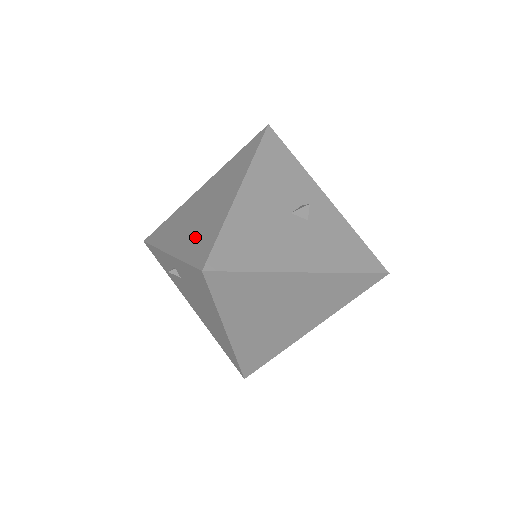
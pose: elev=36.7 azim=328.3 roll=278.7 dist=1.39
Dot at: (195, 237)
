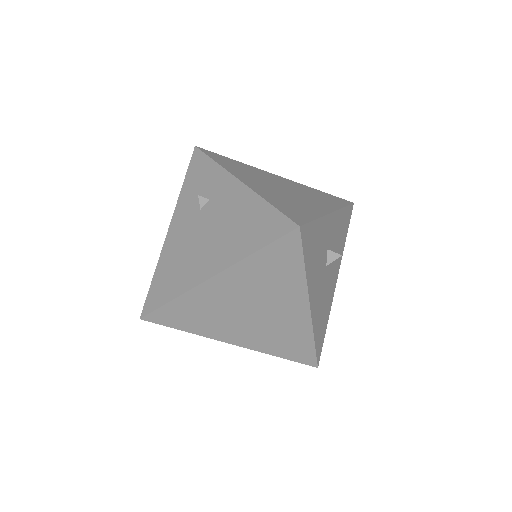
Dot at: (275, 341)
